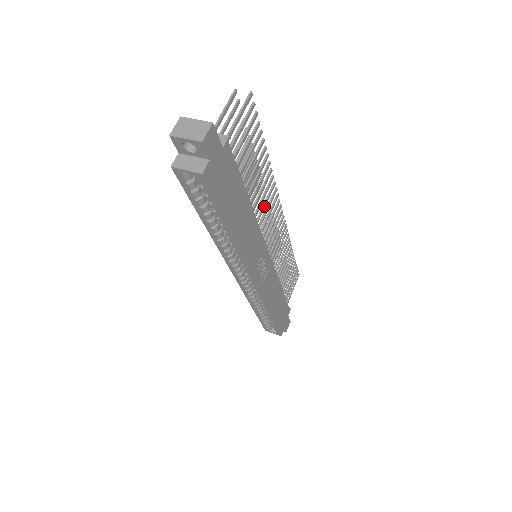
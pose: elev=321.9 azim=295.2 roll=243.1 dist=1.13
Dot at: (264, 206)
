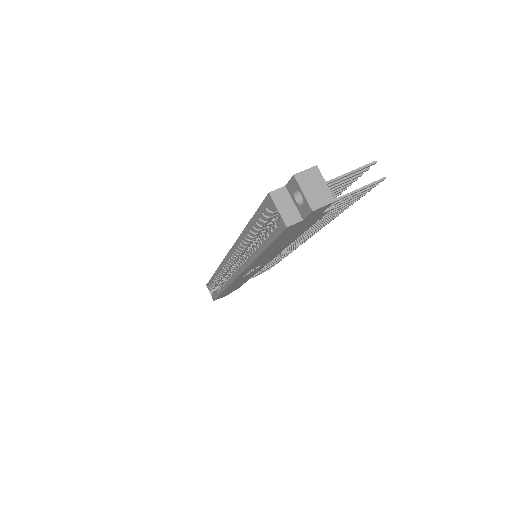
Dot at: (300, 237)
